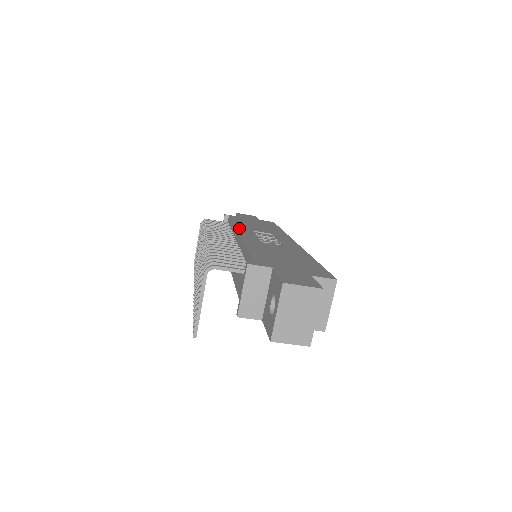
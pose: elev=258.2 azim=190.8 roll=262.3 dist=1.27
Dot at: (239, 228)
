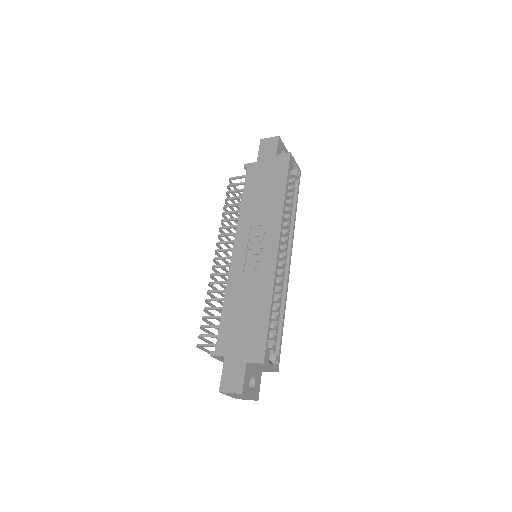
Dot at: (239, 227)
